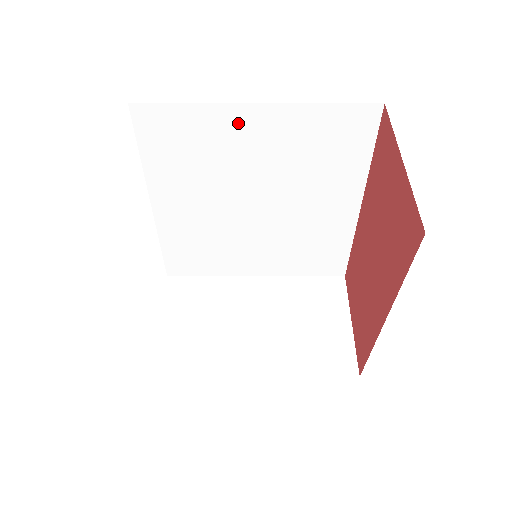
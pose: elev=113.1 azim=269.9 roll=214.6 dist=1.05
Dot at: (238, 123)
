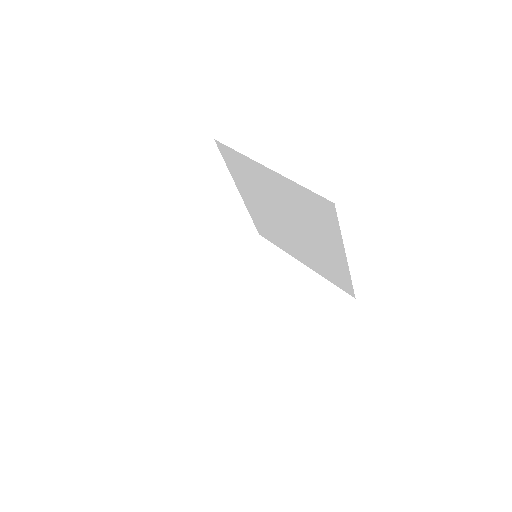
Dot at: (263, 173)
